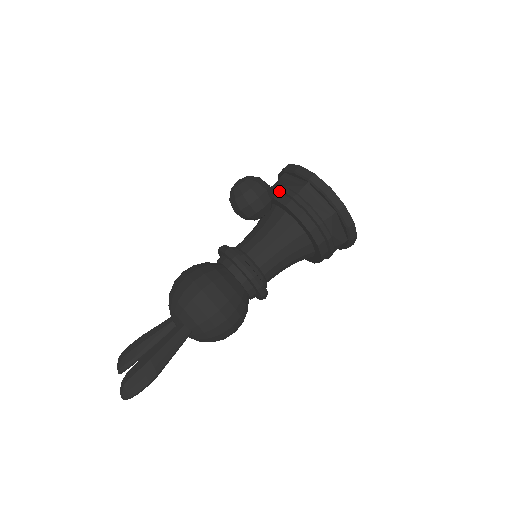
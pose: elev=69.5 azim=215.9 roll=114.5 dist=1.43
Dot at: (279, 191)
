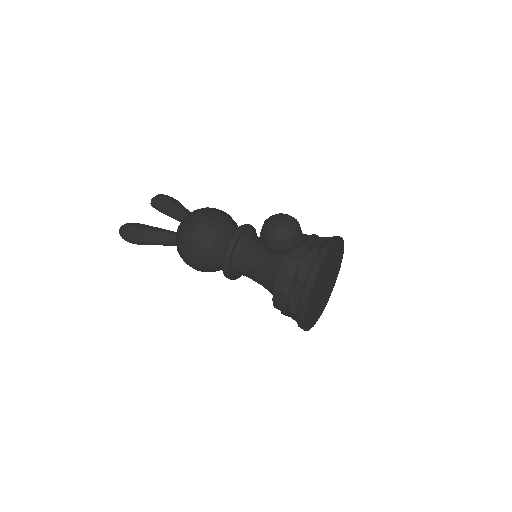
Dot at: (294, 257)
